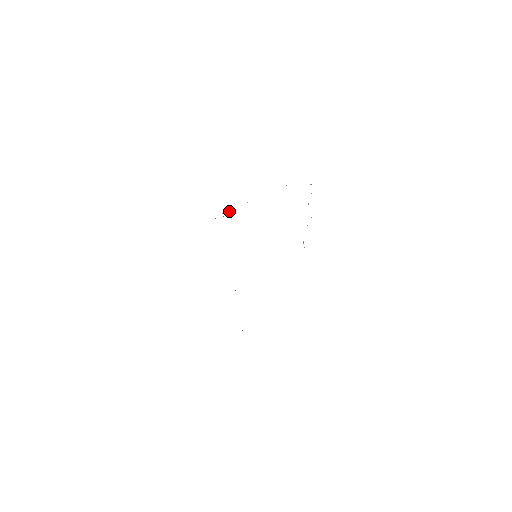
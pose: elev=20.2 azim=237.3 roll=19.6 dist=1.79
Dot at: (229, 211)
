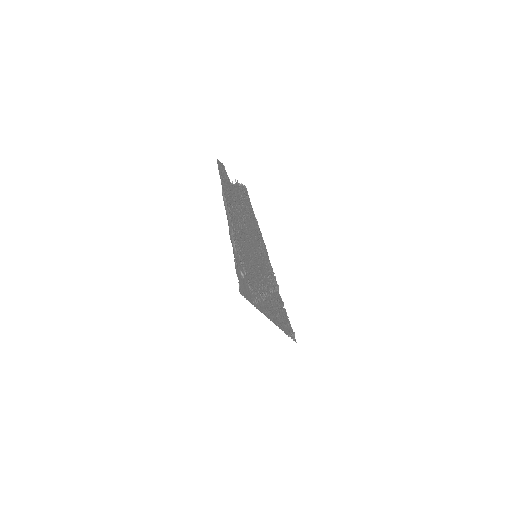
Dot at: (285, 309)
